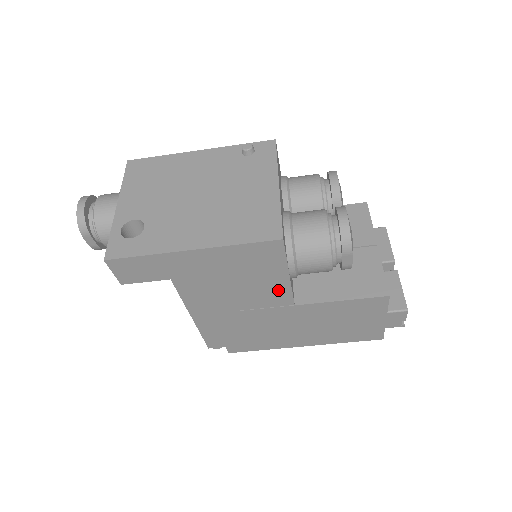
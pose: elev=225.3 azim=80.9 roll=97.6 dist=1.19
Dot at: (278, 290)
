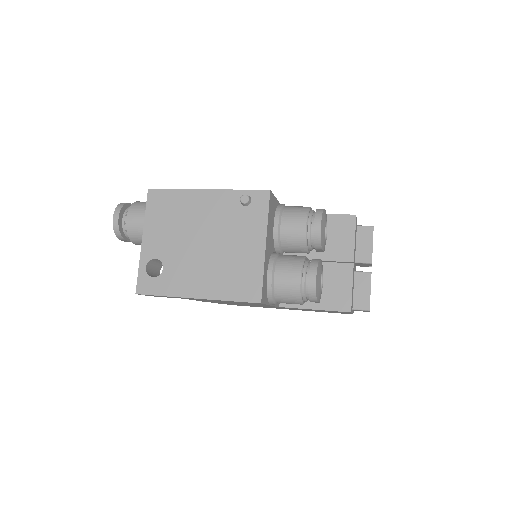
Dot at: occluded
